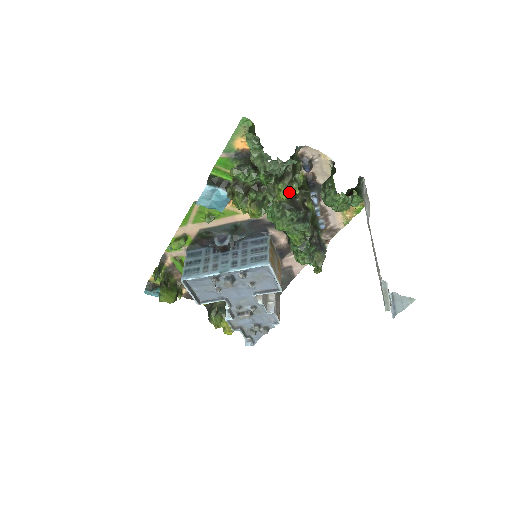
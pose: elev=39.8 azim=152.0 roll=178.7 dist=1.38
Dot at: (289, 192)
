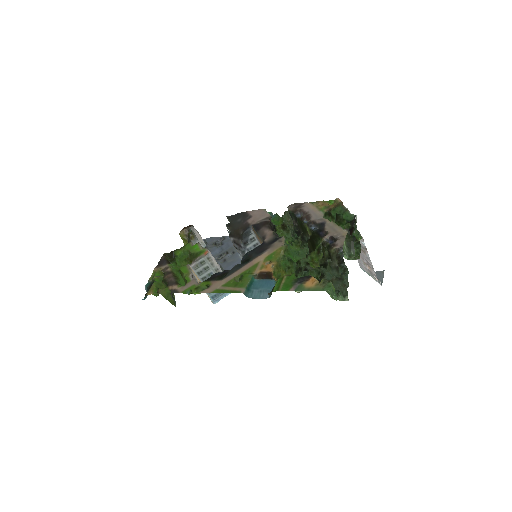
Dot at: (319, 260)
